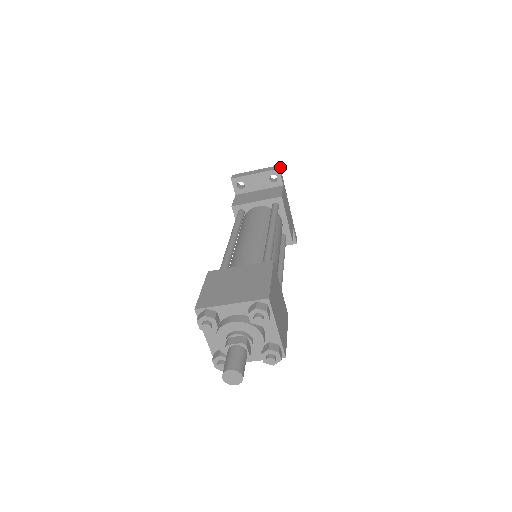
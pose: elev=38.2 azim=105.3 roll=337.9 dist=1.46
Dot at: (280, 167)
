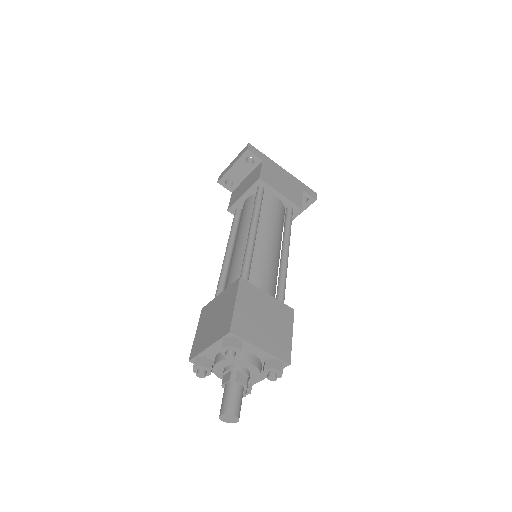
Dot at: (250, 144)
